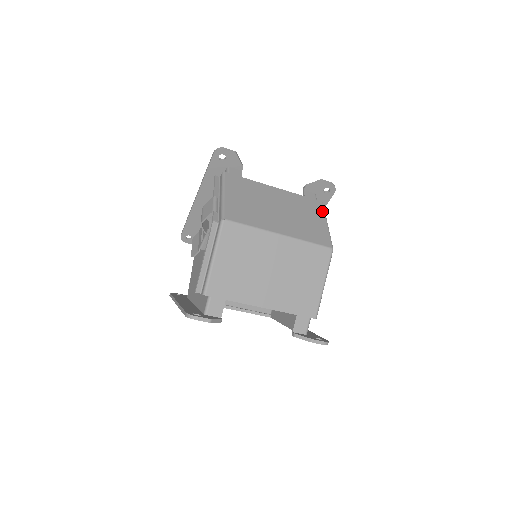
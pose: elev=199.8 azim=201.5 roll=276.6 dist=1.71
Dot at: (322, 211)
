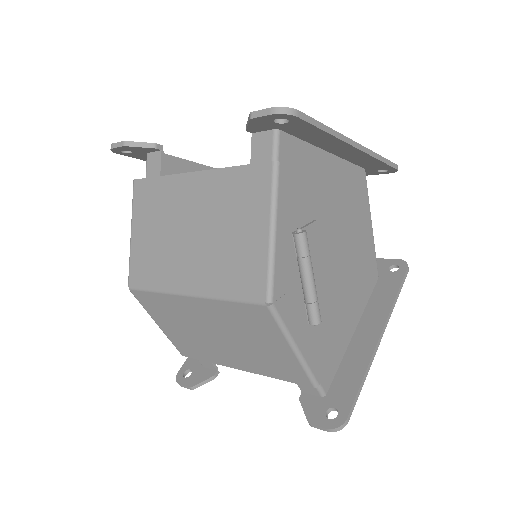
Dot at: (266, 195)
